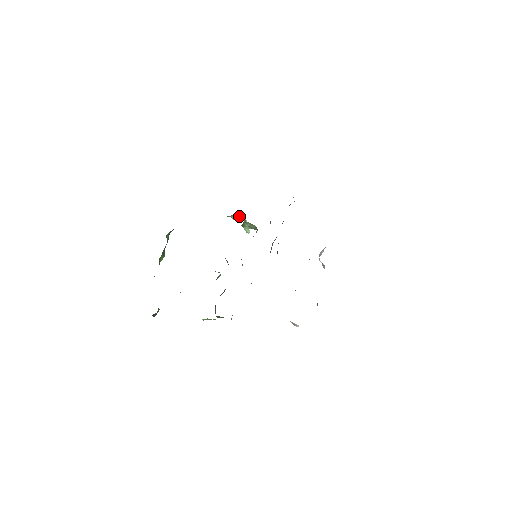
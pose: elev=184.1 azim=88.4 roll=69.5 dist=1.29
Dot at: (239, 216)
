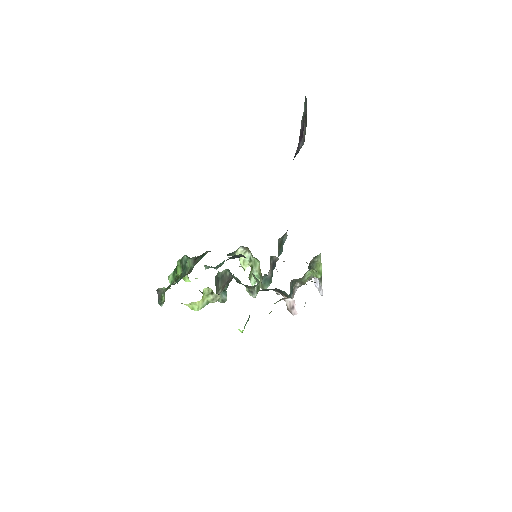
Dot at: (246, 254)
